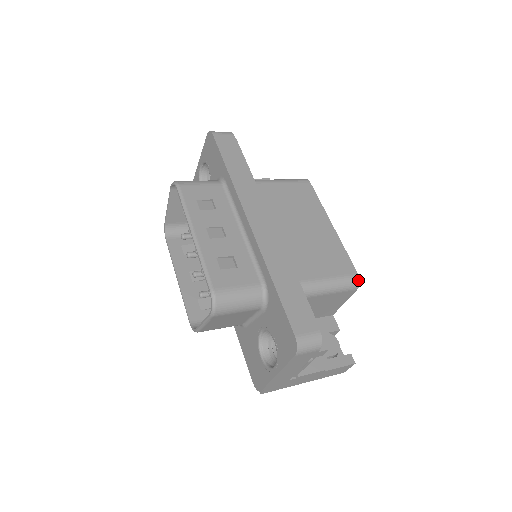
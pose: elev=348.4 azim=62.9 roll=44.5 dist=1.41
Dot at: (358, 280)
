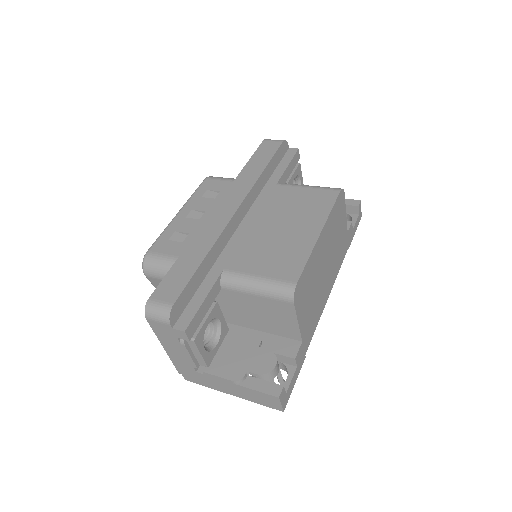
Dot at: (293, 290)
